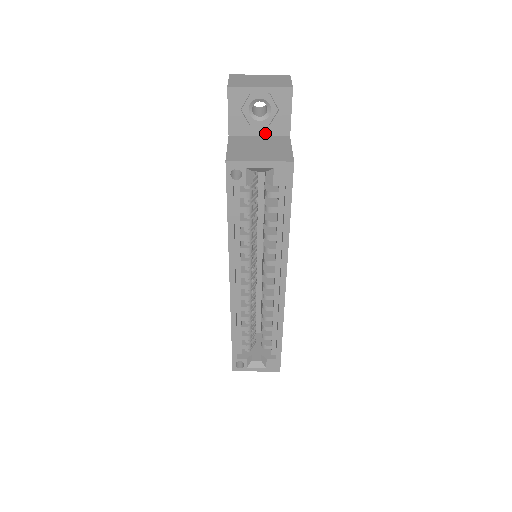
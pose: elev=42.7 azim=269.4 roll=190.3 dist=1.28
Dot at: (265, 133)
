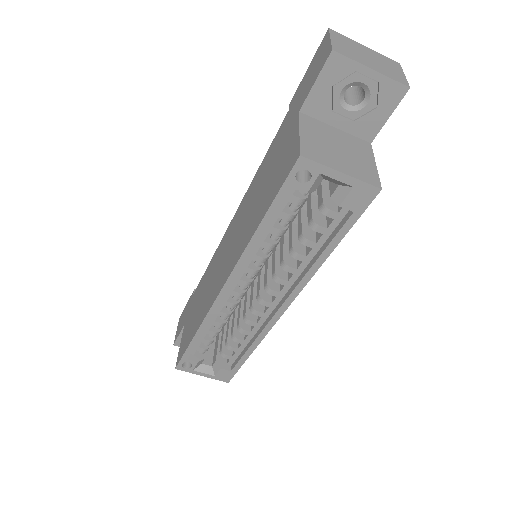
Dot at: (345, 127)
